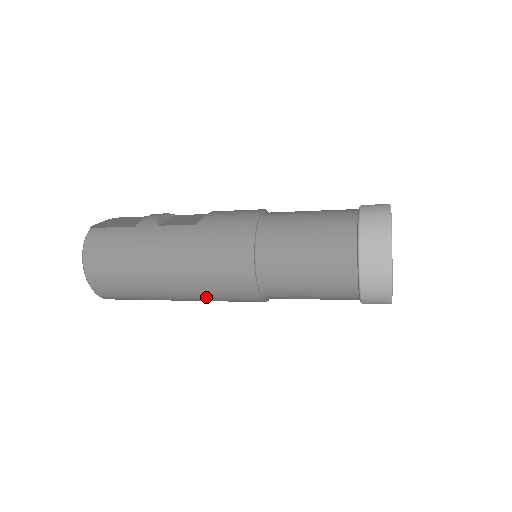
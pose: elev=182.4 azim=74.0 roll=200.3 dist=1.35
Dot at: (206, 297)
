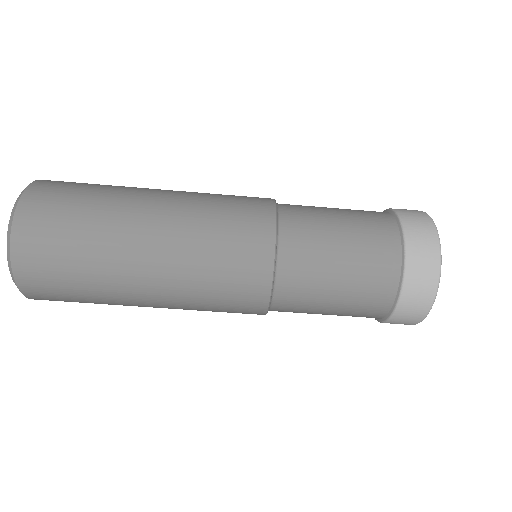
Dot at: (196, 227)
